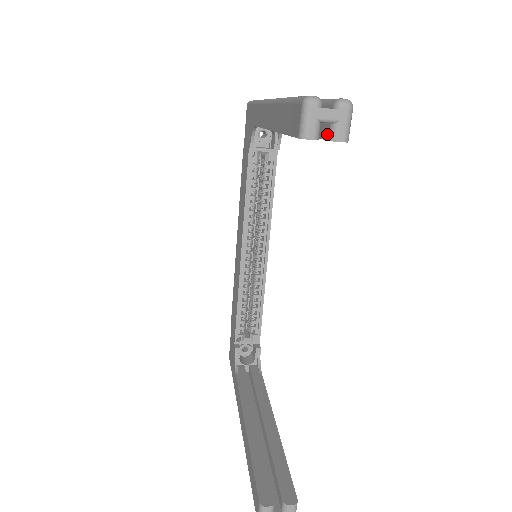
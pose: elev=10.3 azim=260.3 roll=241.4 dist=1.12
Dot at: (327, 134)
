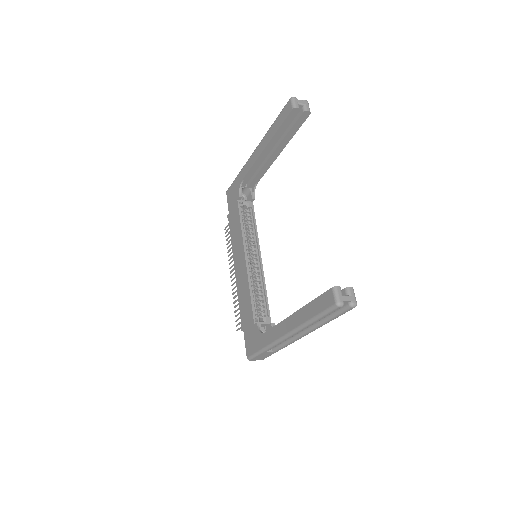
Dot at: (302, 112)
